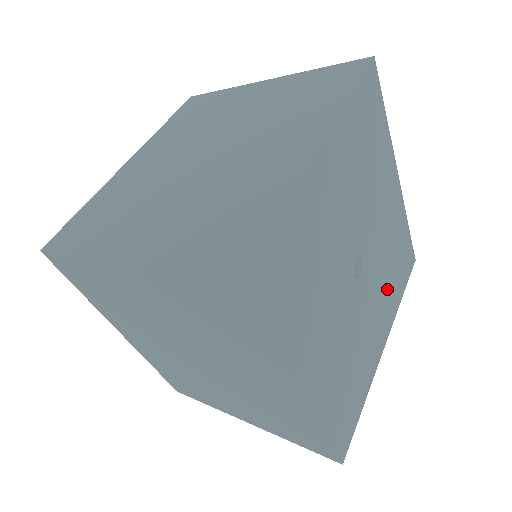
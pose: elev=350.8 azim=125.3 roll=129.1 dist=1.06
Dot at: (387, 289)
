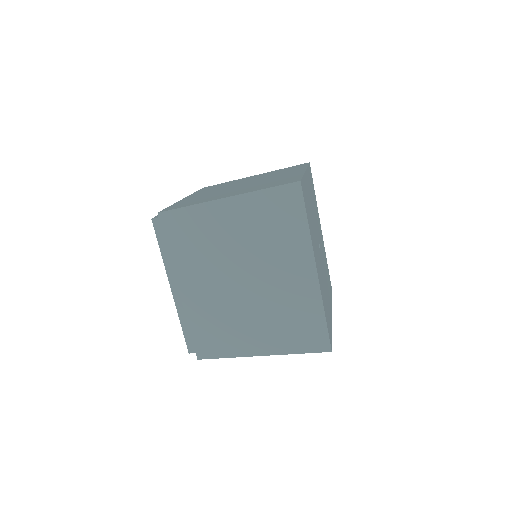
Dot at: (327, 281)
